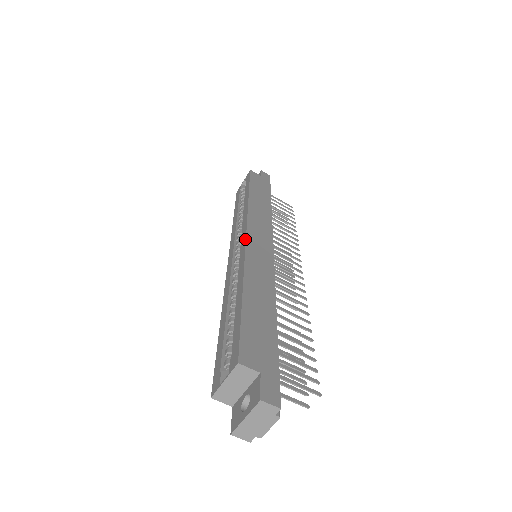
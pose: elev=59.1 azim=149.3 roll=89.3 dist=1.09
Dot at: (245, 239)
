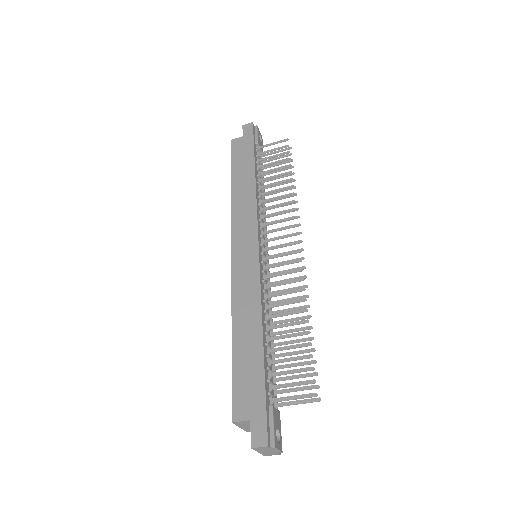
Dot at: (231, 262)
